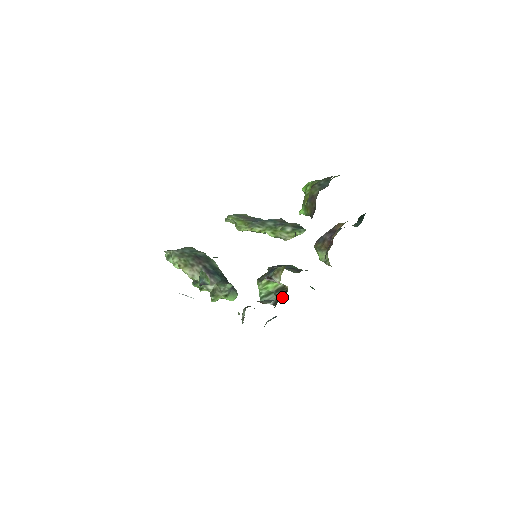
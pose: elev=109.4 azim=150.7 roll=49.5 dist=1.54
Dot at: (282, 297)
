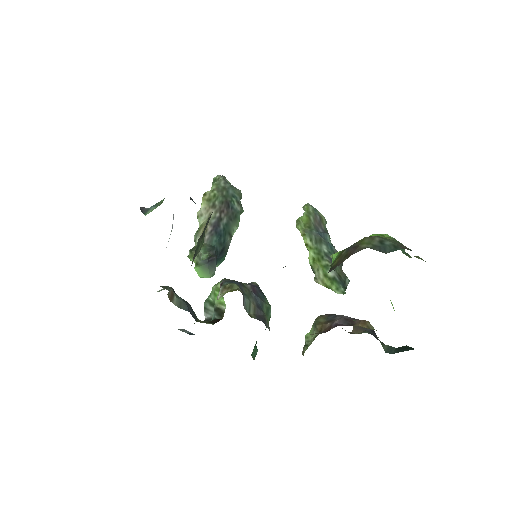
Dot at: (210, 321)
